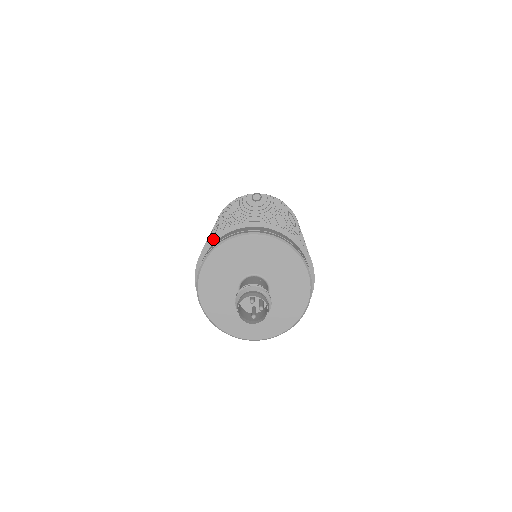
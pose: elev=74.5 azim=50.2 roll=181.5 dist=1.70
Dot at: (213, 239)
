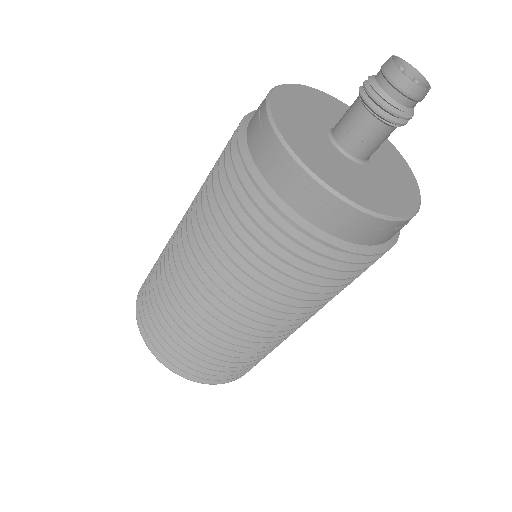
Dot at: occluded
